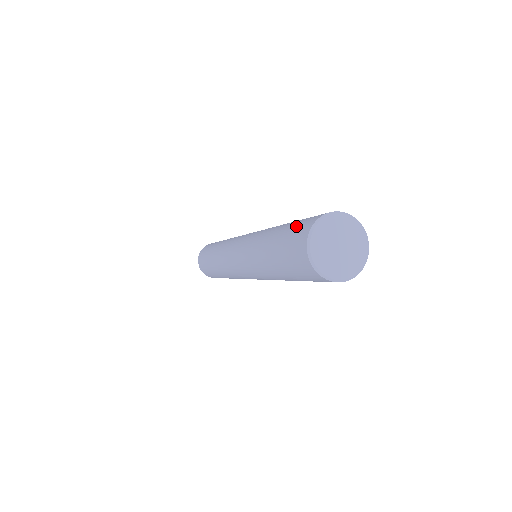
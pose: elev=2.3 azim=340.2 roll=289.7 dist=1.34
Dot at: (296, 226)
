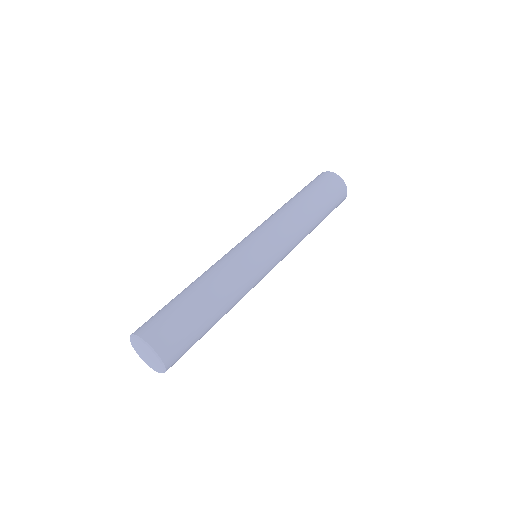
Dot at: occluded
